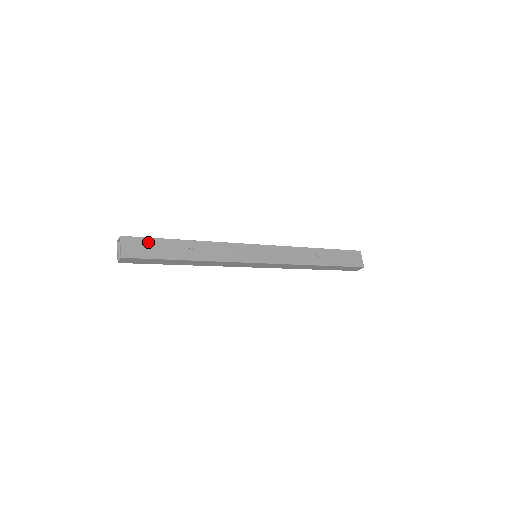
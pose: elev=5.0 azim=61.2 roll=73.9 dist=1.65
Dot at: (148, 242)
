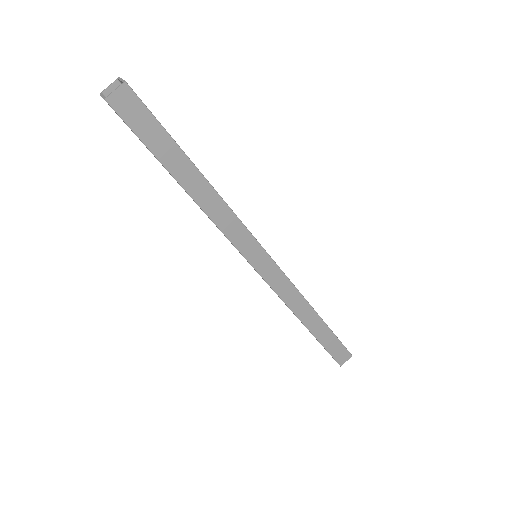
Dot at: occluded
